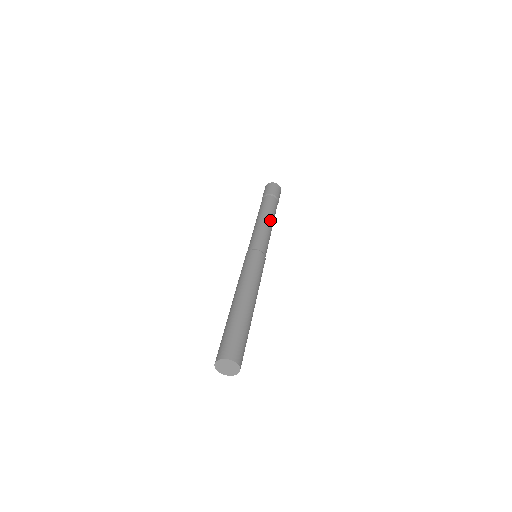
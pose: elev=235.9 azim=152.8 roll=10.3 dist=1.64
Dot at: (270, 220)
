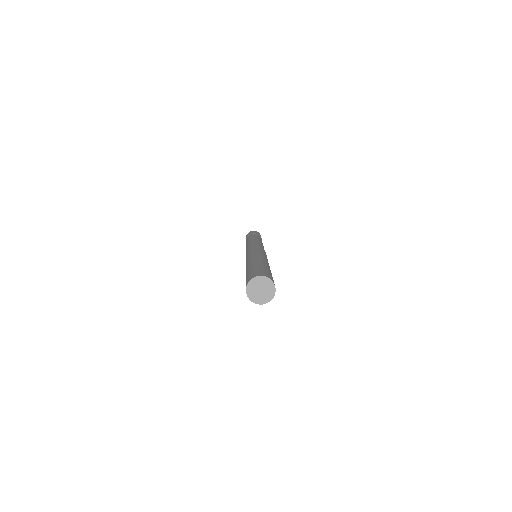
Dot at: (255, 239)
